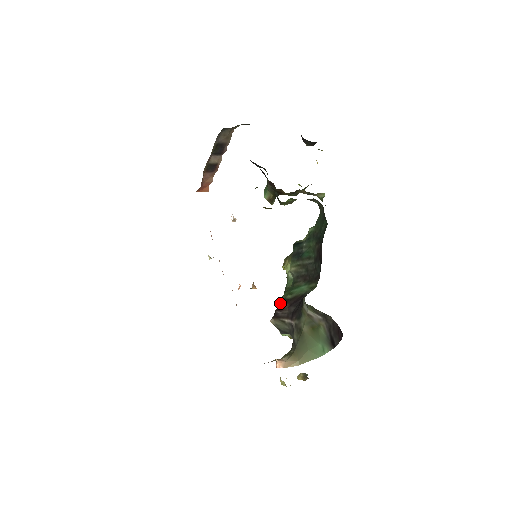
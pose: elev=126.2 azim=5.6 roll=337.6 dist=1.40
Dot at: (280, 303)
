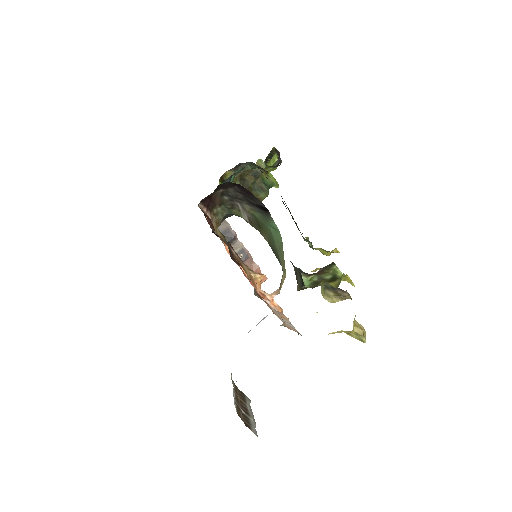
Dot at: occluded
